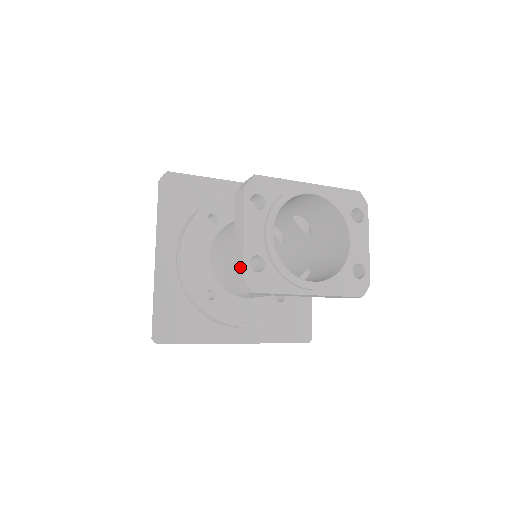
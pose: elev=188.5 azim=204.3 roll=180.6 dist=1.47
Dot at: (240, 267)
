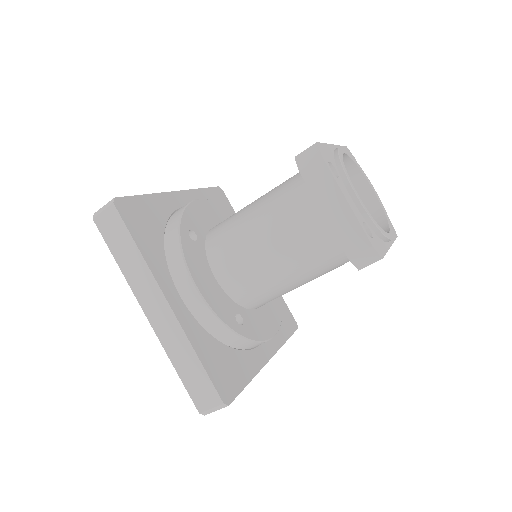
Dot at: (359, 240)
